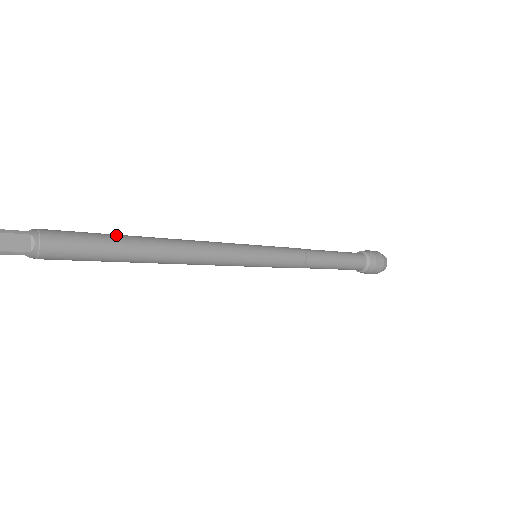
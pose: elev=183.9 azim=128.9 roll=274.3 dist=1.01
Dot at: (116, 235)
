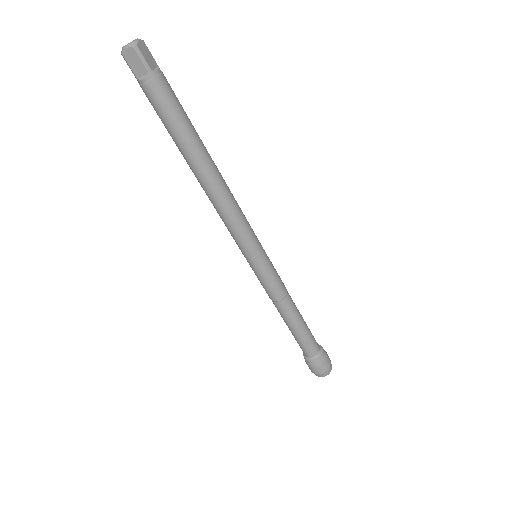
Dot at: occluded
